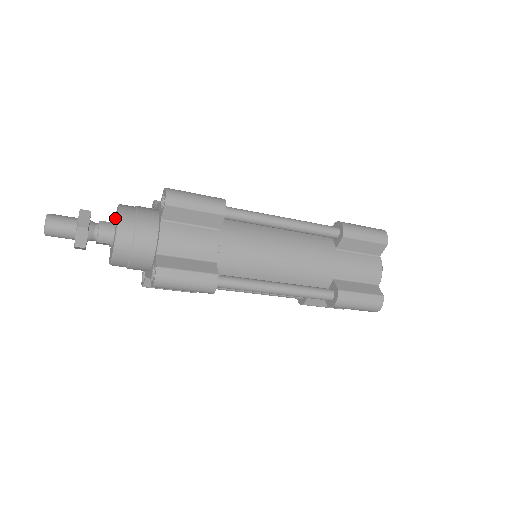
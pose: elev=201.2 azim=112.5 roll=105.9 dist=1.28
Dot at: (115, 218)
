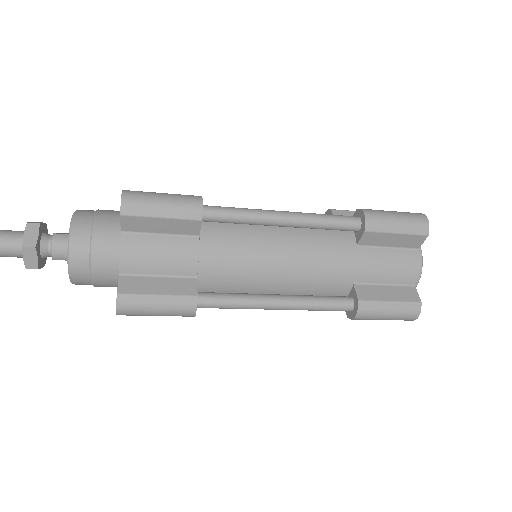
Dot at: occluded
